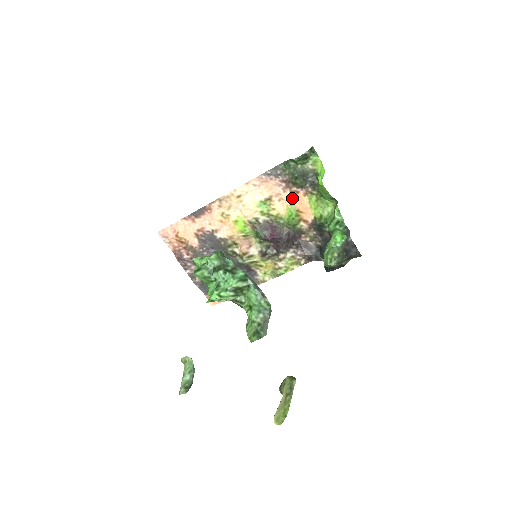
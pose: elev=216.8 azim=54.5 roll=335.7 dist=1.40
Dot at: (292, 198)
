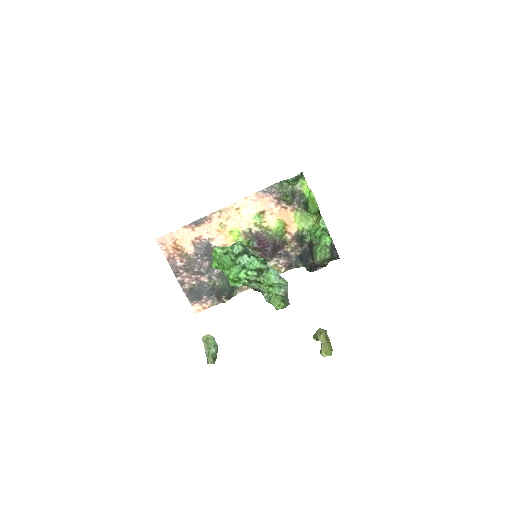
Dot at: (281, 213)
